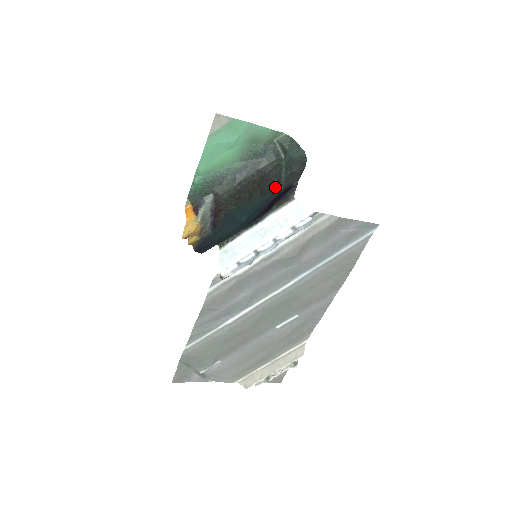
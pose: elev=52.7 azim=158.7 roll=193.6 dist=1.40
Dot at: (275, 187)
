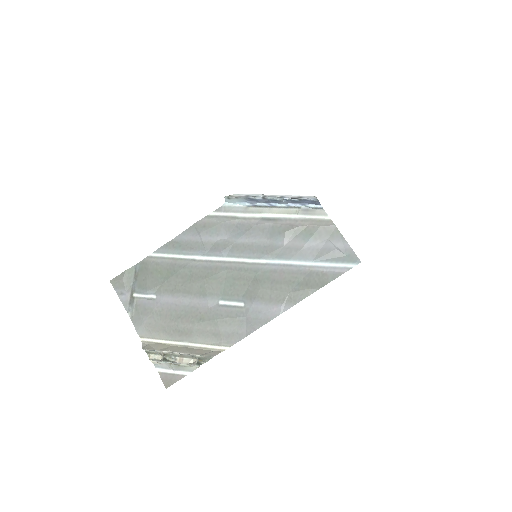
Dot at: occluded
